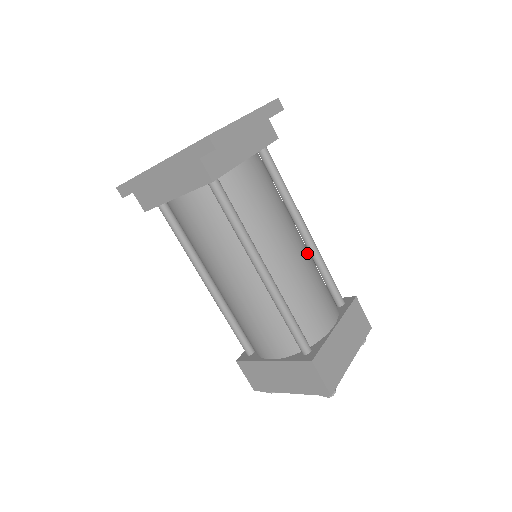
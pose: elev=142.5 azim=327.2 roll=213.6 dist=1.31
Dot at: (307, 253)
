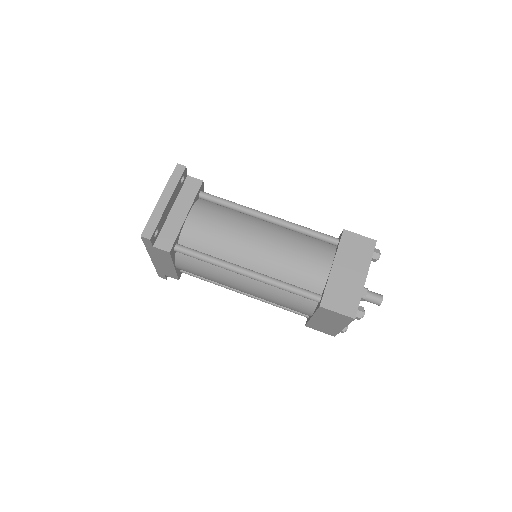
Dot at: (277, 233)
